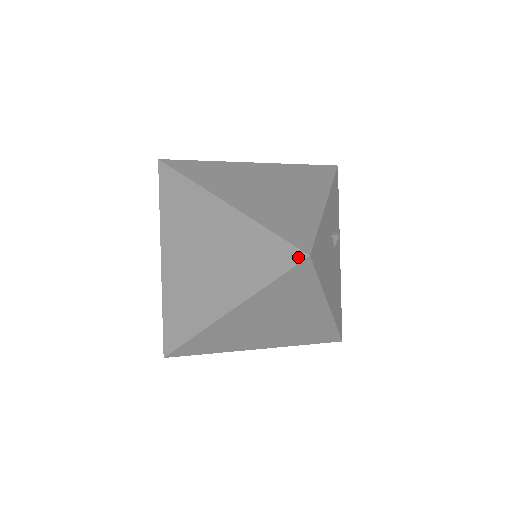
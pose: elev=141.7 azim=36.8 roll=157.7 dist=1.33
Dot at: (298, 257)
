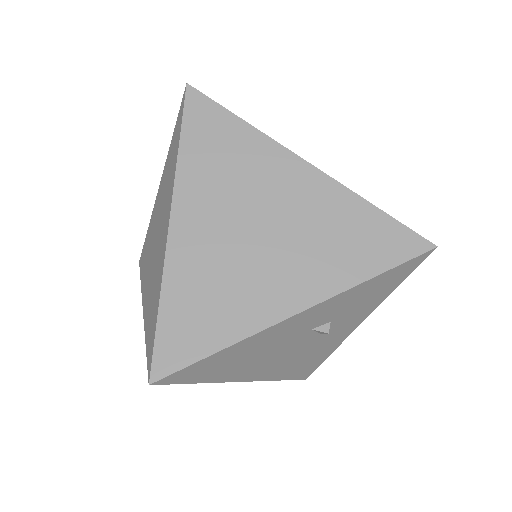
Dot at: (149, 369)
